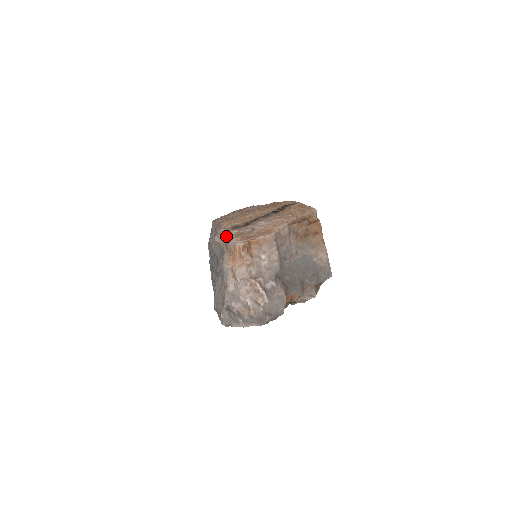
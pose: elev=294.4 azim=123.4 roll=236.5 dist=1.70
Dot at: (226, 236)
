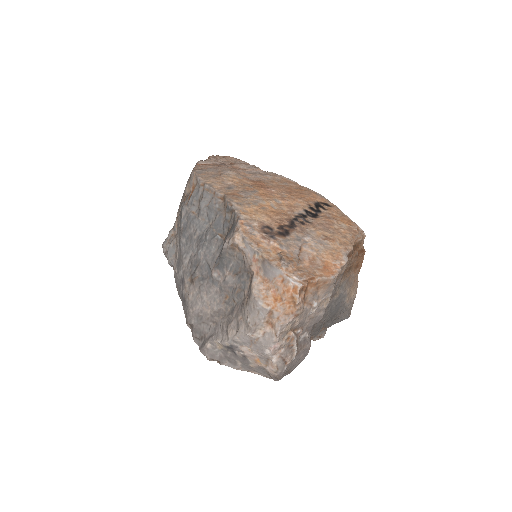
Dot at: (261, 248)
